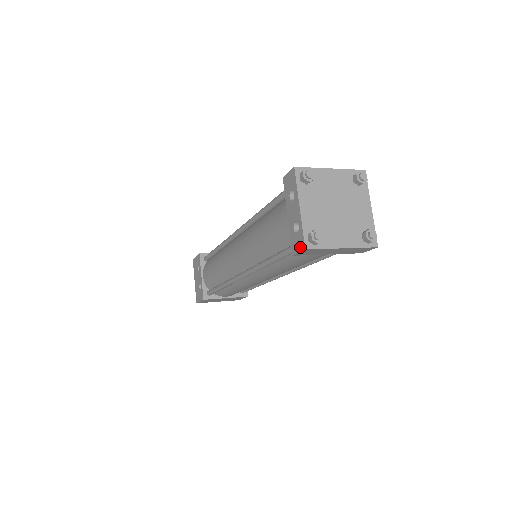
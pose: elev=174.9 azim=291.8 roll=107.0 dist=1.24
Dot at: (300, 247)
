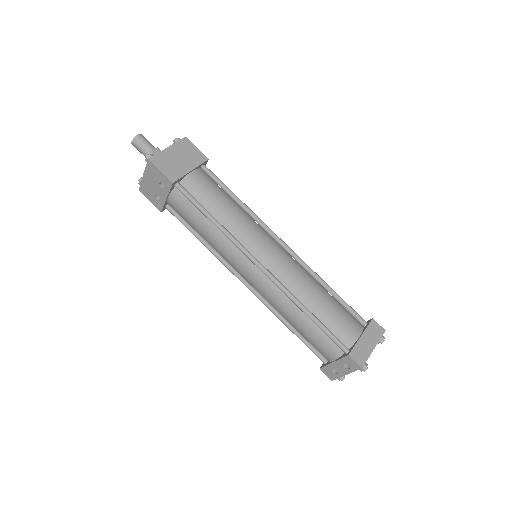
Dot at: (329, 377)
